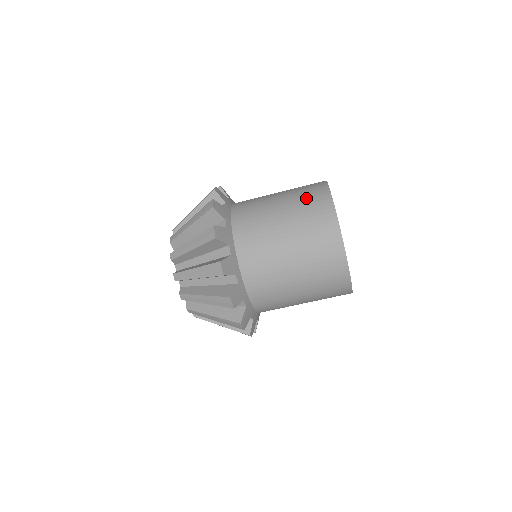
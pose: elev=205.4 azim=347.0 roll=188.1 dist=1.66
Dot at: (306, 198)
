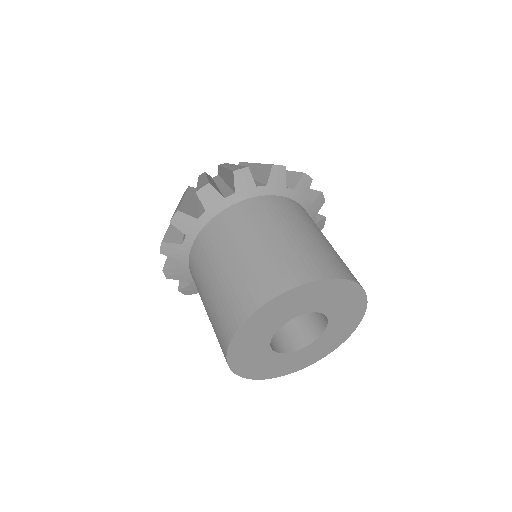
Dot at: (230, 298)
